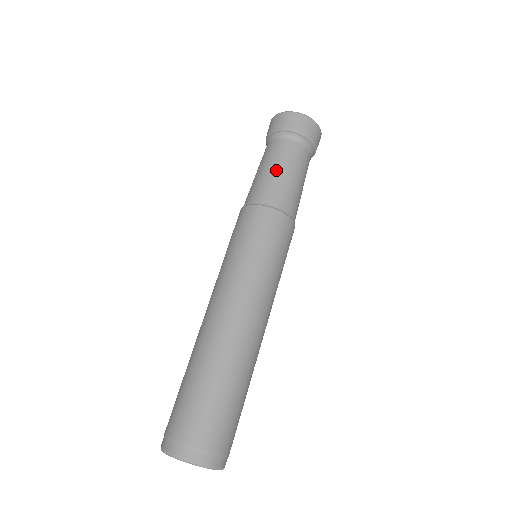
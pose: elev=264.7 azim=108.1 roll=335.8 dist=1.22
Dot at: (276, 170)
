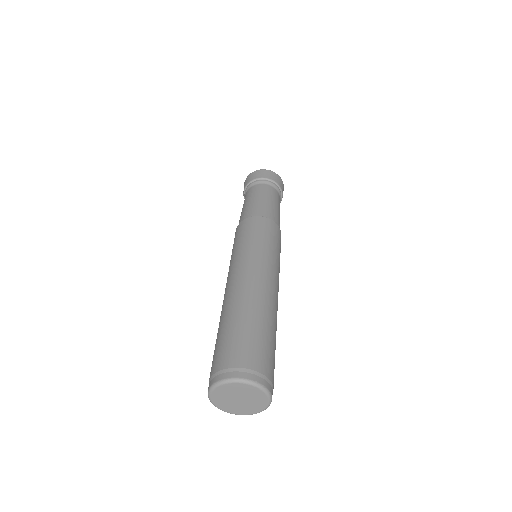
Dot at: (270, 201)
